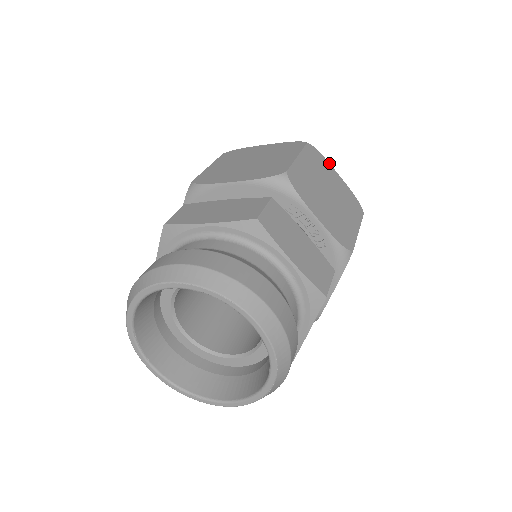
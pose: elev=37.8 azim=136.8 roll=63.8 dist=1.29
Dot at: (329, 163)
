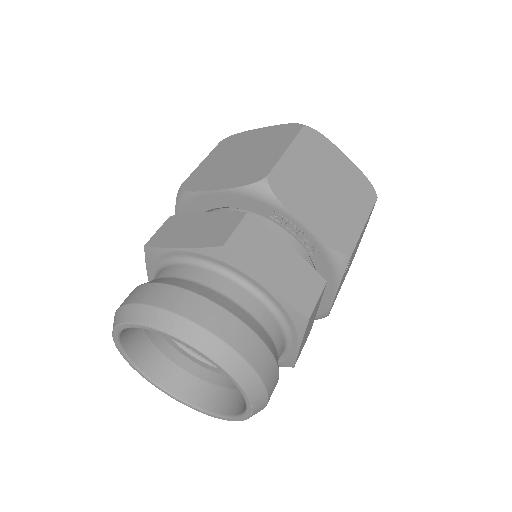
Dot at: (333, 144)
